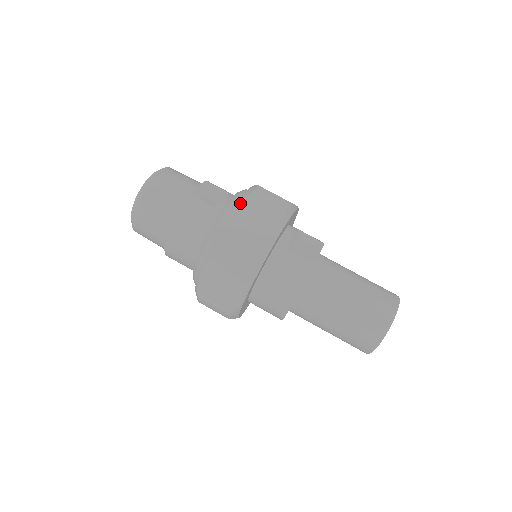
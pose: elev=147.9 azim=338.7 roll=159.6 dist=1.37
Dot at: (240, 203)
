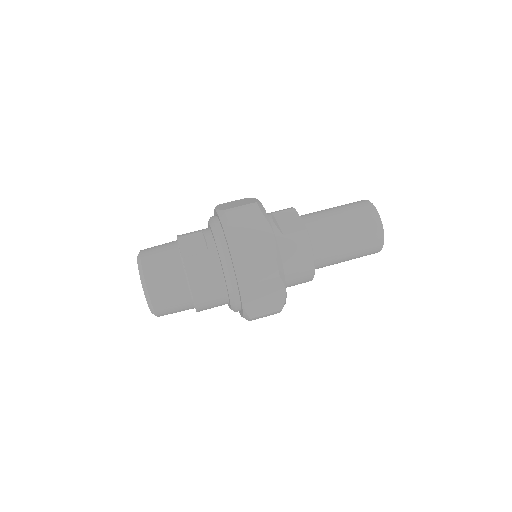
Dot at: (228, 234)
